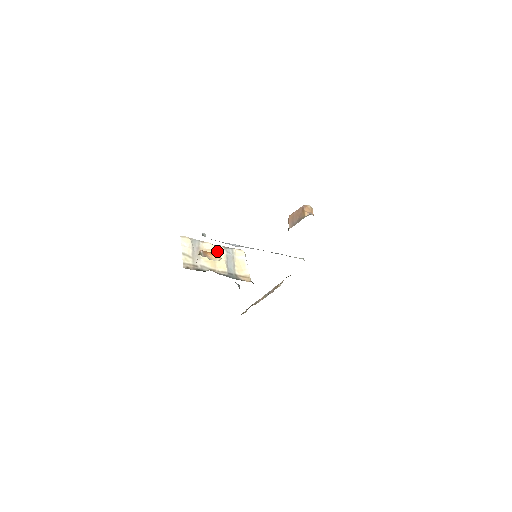
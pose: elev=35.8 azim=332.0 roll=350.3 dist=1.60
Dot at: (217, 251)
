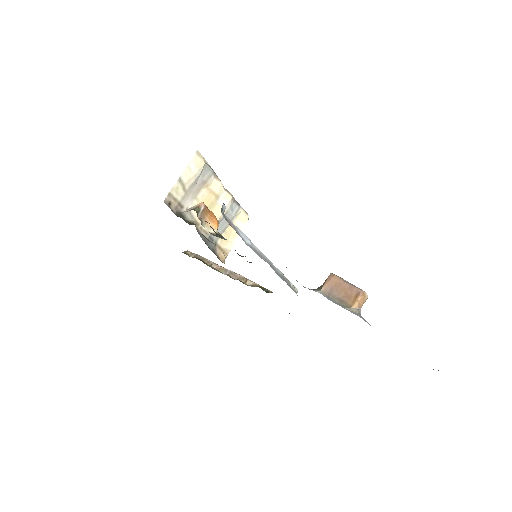
Dot at: (221, 200)
